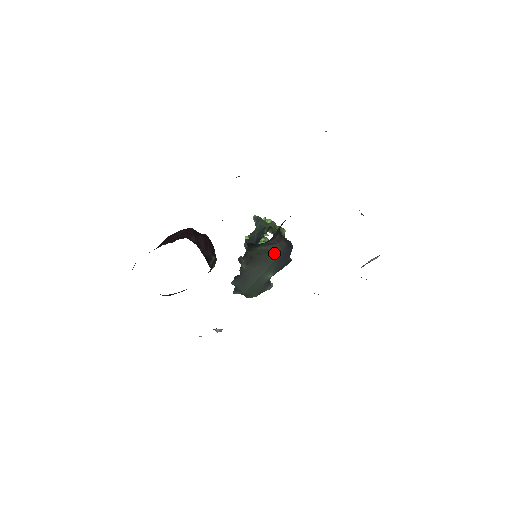
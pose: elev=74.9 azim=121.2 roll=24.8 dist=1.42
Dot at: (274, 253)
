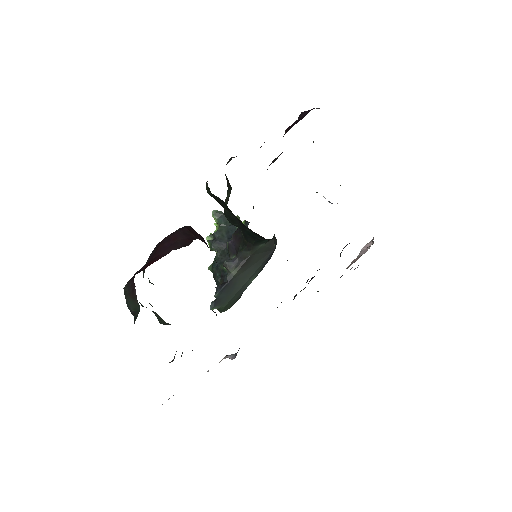
Dot at: (267, 251)
